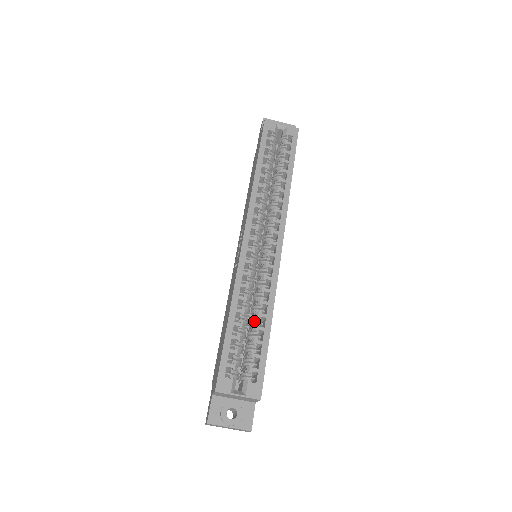
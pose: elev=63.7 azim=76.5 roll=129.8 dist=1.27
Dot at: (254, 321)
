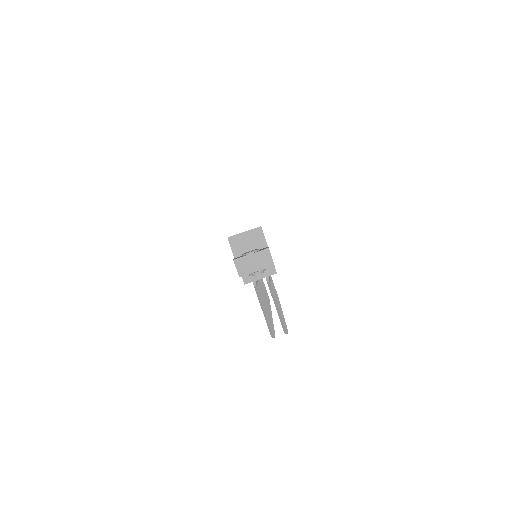
Dot at: occluded
